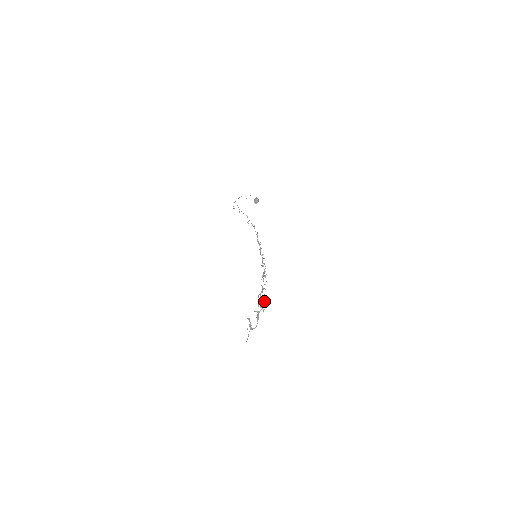
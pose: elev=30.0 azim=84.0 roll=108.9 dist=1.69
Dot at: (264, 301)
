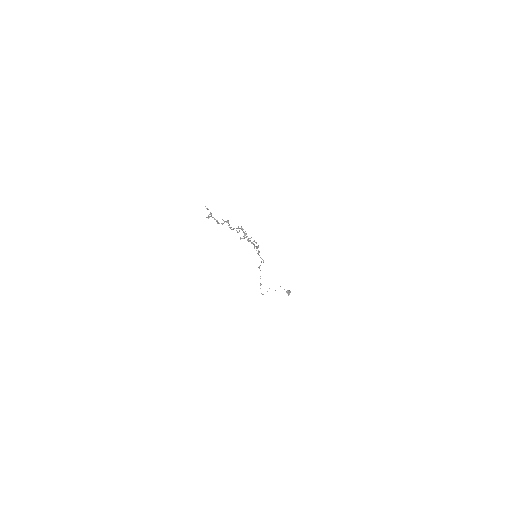
Dot at: (241, 229)
